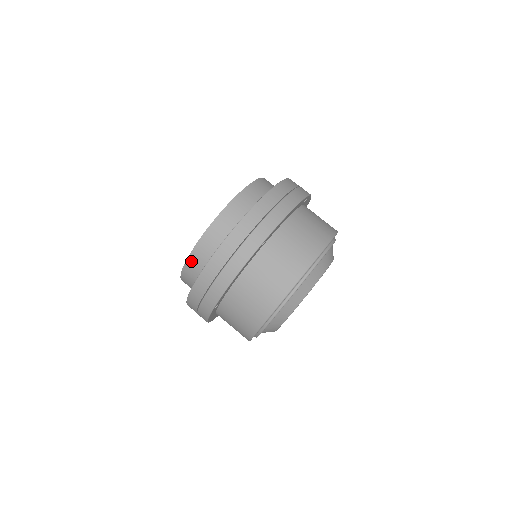
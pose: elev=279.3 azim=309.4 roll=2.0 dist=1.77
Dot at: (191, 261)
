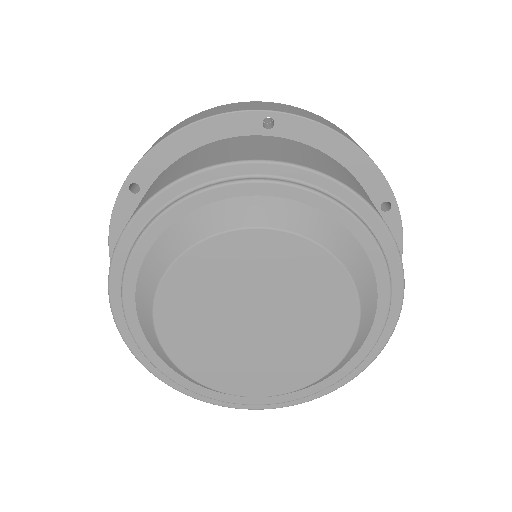
Dot at: occluded
